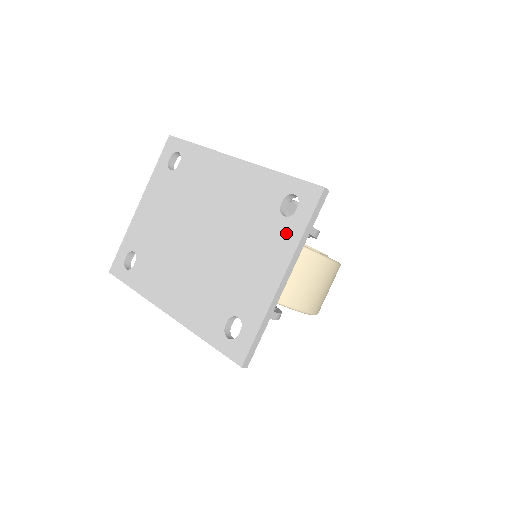
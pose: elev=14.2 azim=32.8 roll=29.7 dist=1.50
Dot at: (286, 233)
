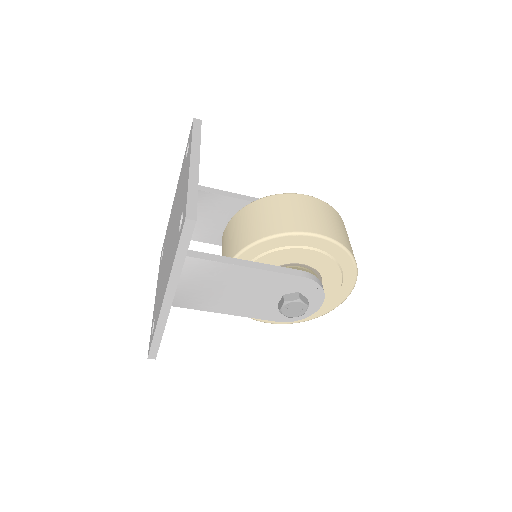
Dot at: (188, 154)
